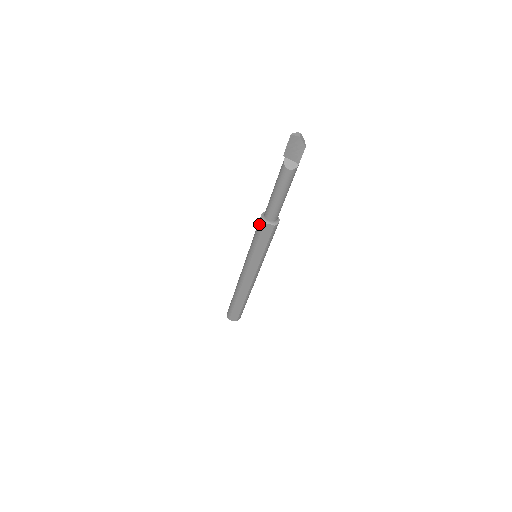
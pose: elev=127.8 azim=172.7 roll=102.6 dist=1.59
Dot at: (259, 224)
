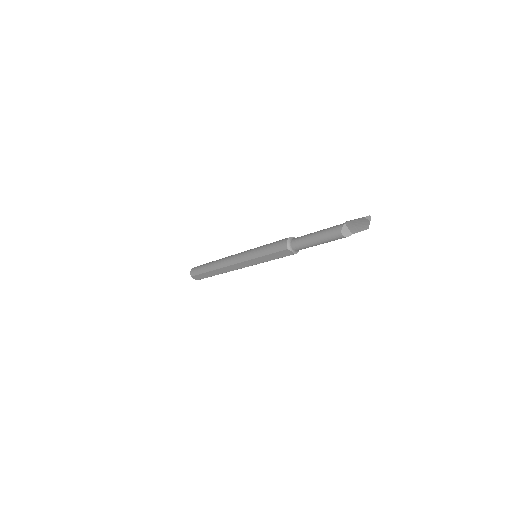
Dot at: (281, 245)
